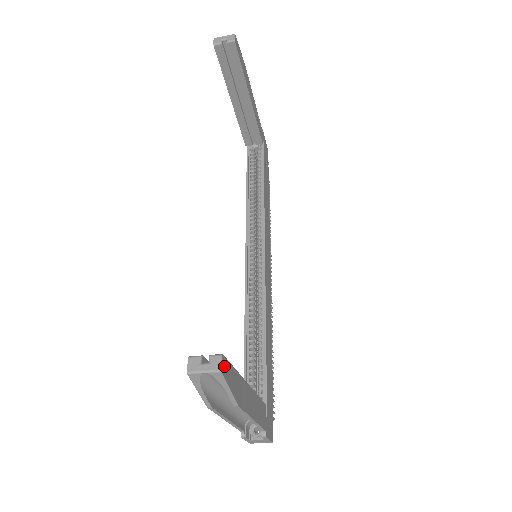
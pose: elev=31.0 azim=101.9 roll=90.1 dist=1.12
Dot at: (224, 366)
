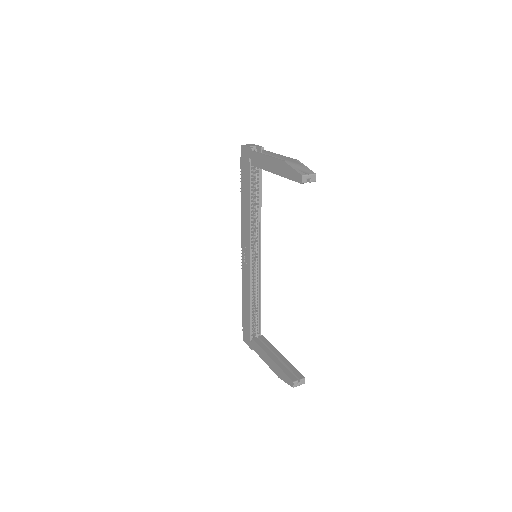
Dot at: (303, 379)
